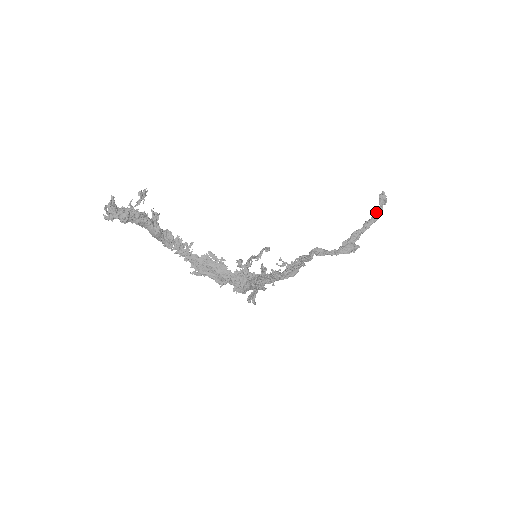
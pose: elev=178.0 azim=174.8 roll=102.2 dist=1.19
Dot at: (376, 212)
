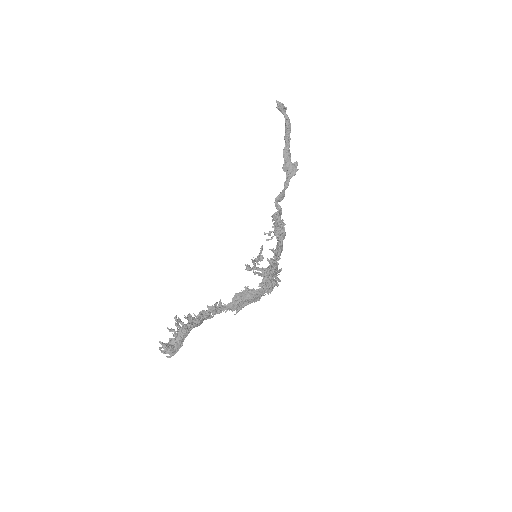
Dot at: (286, 123)
